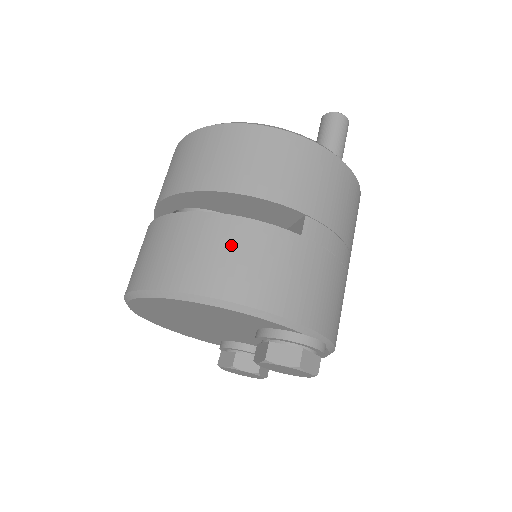
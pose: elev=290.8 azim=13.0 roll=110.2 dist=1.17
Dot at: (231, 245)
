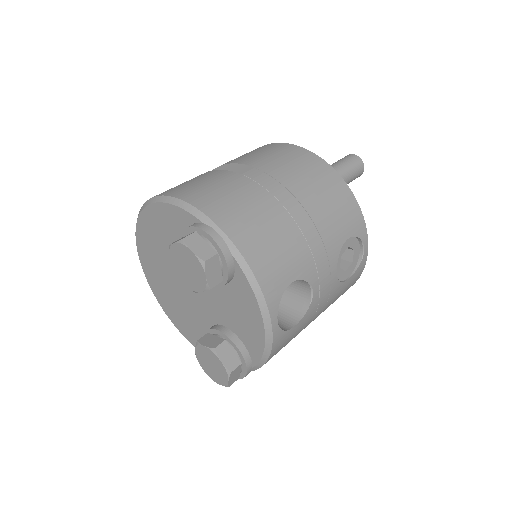
Dot at: occluded
